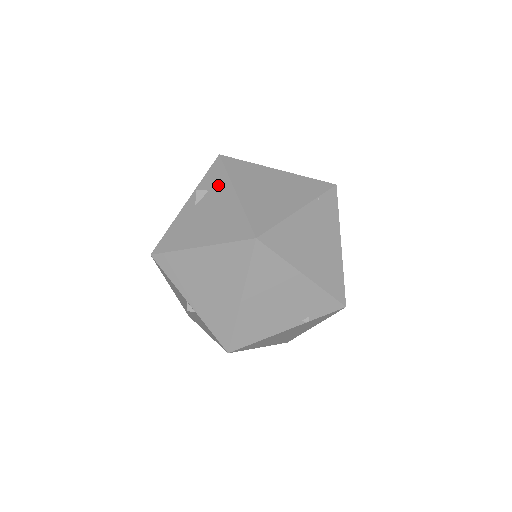
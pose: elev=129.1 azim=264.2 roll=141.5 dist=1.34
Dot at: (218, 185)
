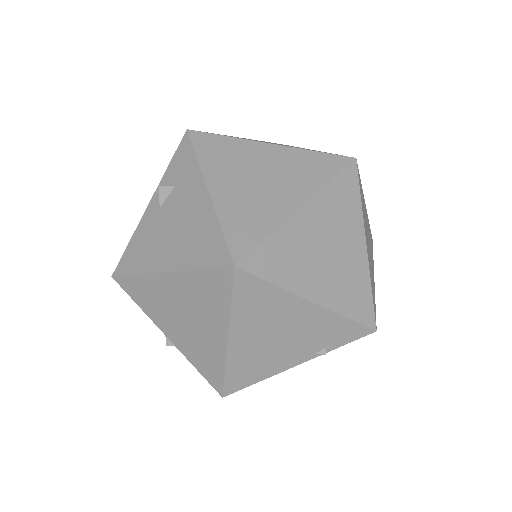
Dot at: (186, 178)
